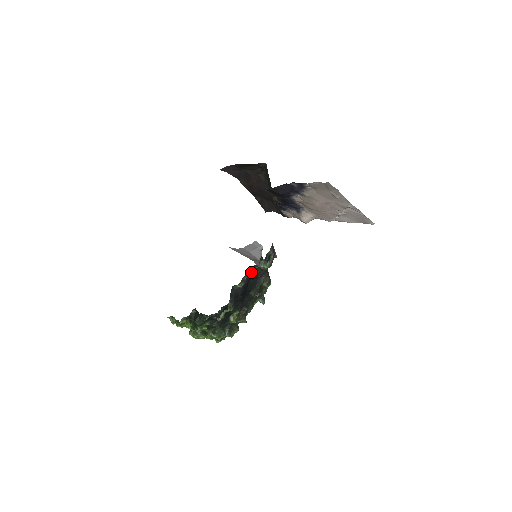
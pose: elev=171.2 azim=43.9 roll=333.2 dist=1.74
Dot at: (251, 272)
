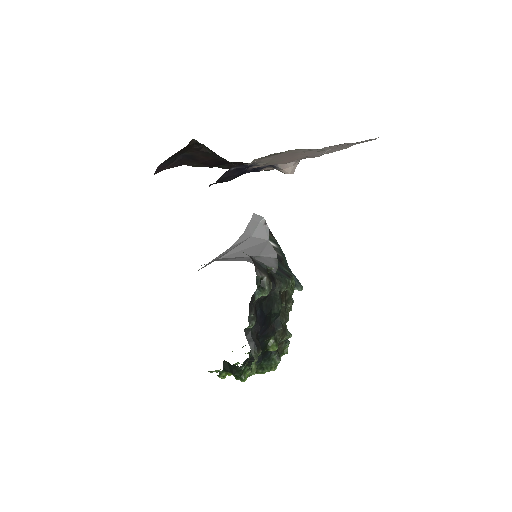
Dot at: (254, 304)
